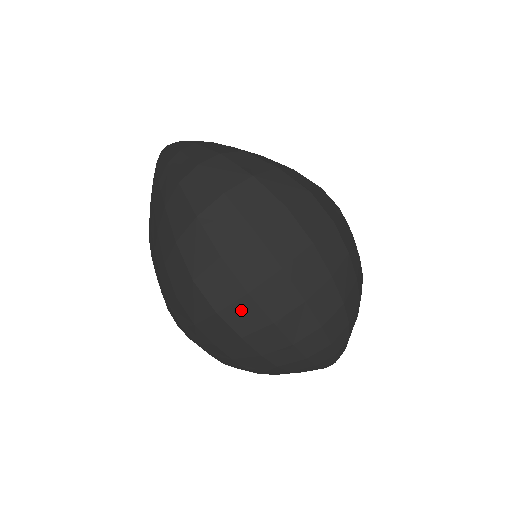
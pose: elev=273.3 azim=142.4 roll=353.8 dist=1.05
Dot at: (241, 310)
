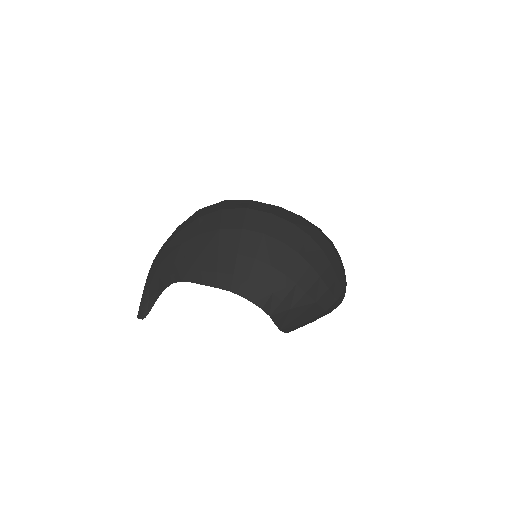
Dot at: (281, 212)
